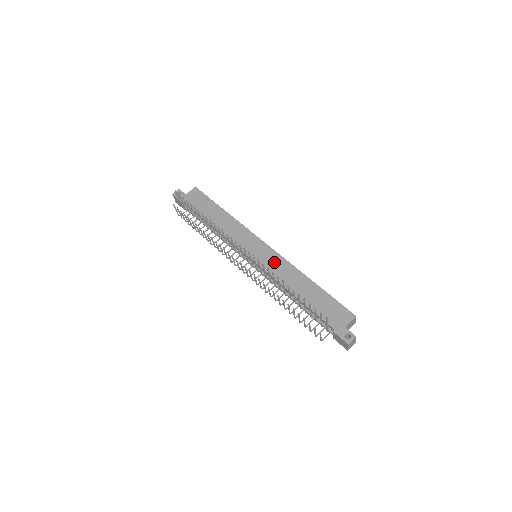
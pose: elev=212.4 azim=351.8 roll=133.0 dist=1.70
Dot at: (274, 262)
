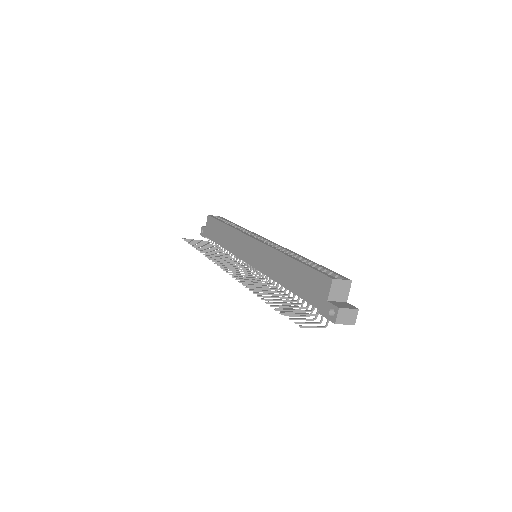
Dot at: (262, 256)
